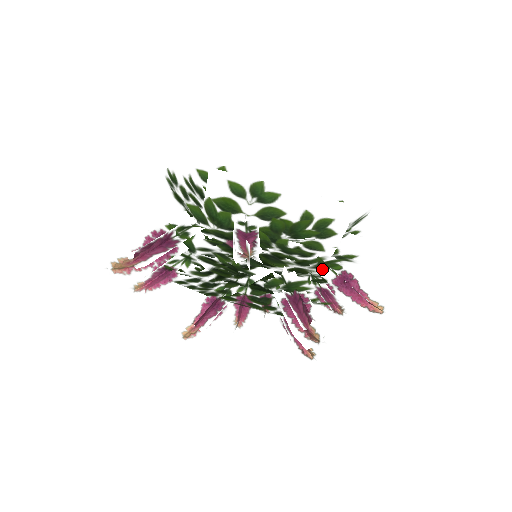
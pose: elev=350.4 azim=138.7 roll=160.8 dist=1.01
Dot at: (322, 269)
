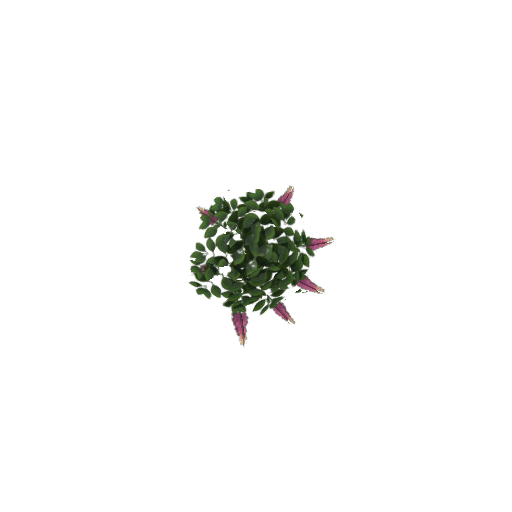
Dot at: occluded
